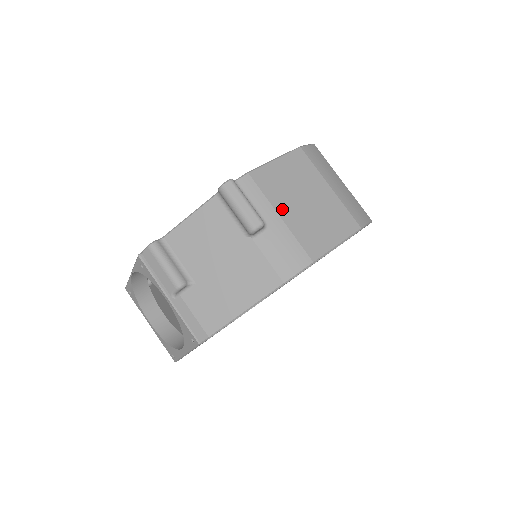
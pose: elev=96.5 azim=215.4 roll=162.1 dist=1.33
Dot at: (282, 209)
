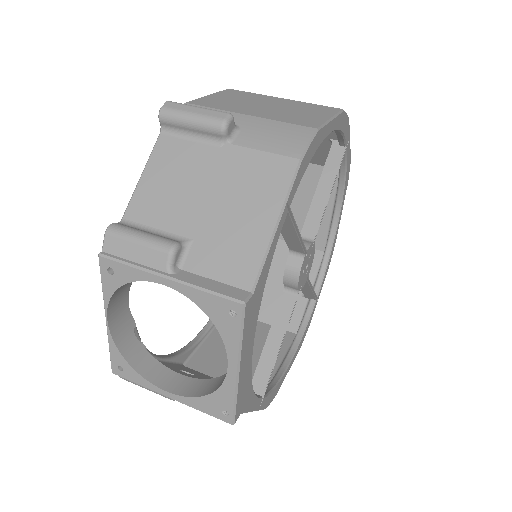
Dot at: (245, 112)
